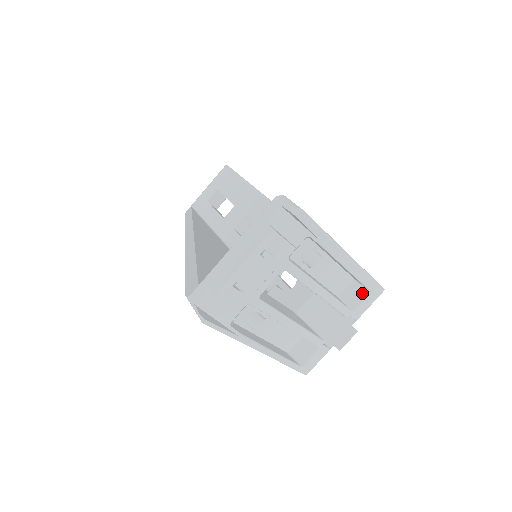
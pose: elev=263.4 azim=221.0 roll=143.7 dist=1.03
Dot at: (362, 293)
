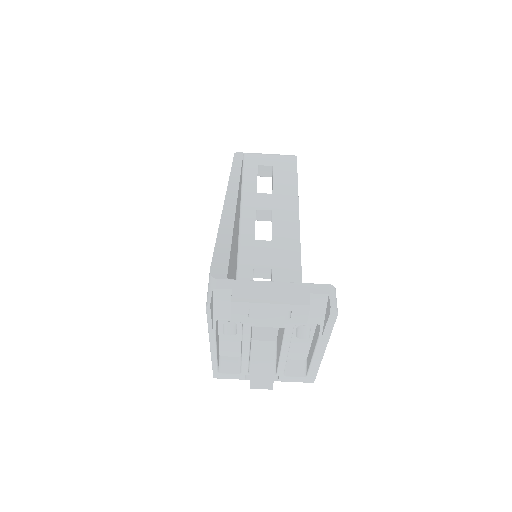
Dot at: (301, 372)
